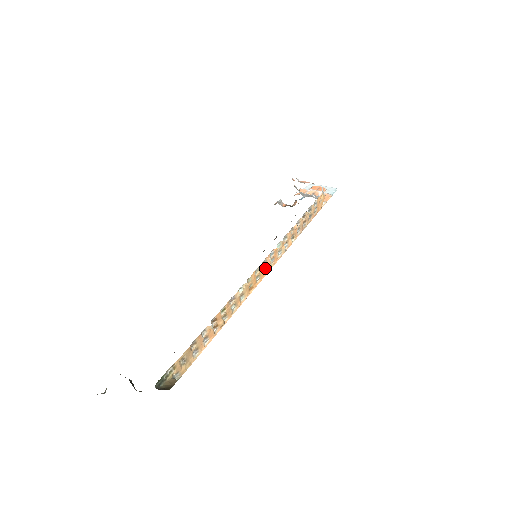
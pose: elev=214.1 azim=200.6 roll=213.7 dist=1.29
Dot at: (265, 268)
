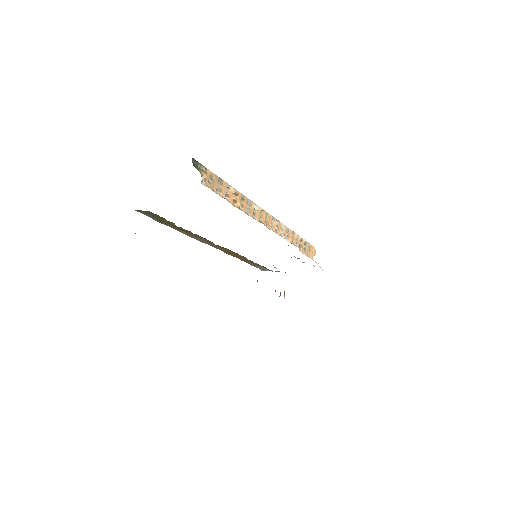
Dot at: (272, 227)
